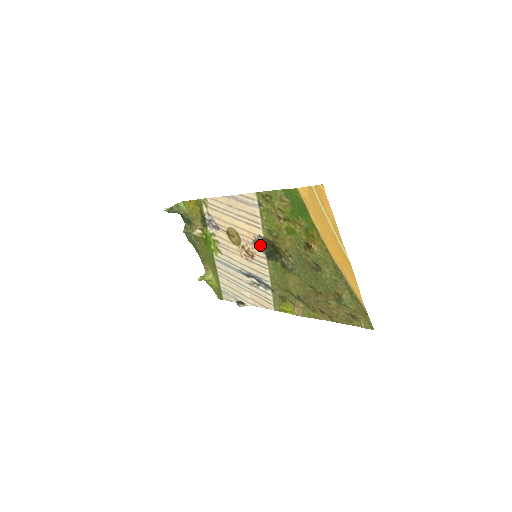
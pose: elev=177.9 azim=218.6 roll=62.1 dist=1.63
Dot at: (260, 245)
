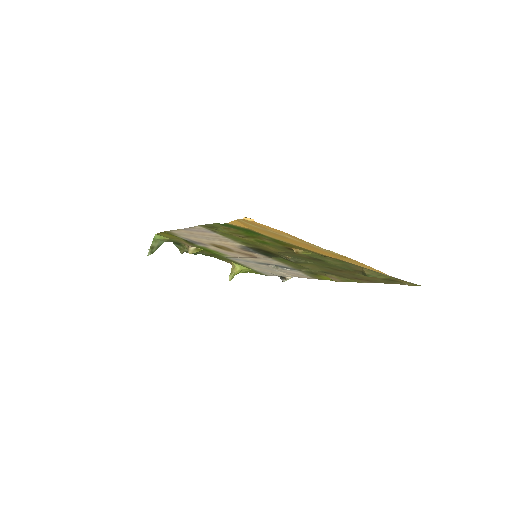
Dot at: (250, 251)
